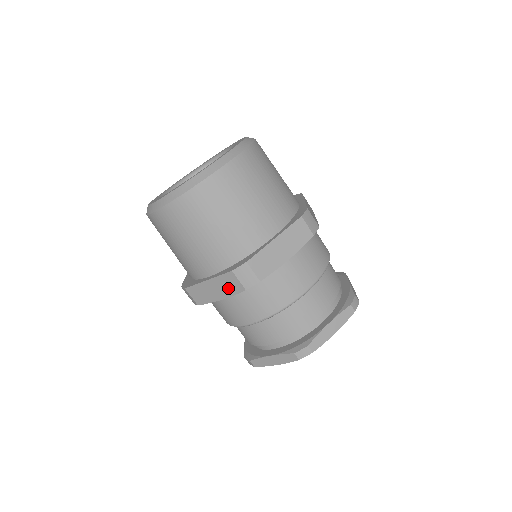
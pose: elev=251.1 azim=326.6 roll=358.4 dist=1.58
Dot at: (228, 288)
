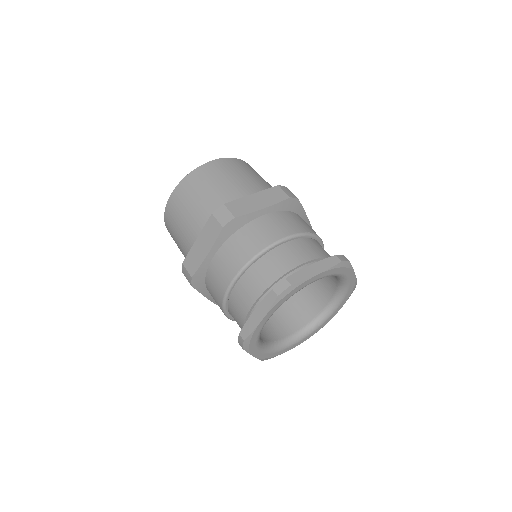
Dot at: (211, 236)
